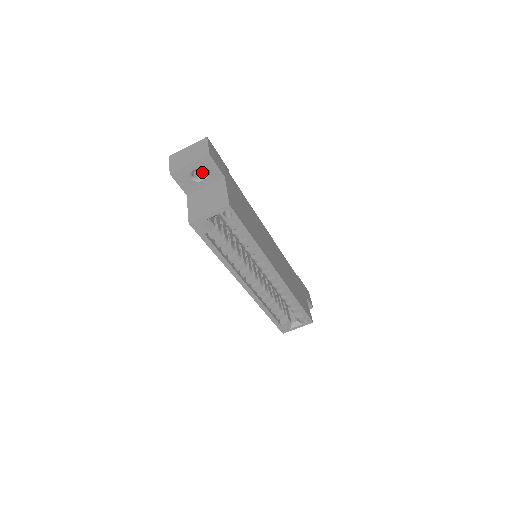
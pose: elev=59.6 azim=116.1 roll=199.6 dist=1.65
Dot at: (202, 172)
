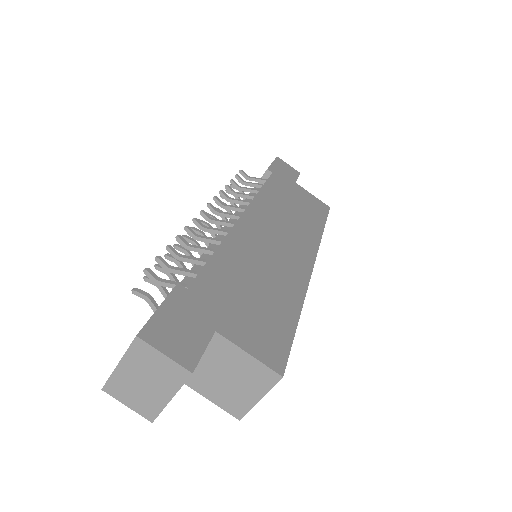
Dot at: occluded
